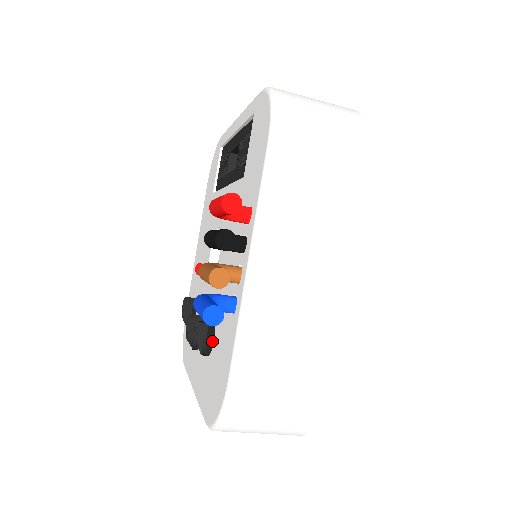
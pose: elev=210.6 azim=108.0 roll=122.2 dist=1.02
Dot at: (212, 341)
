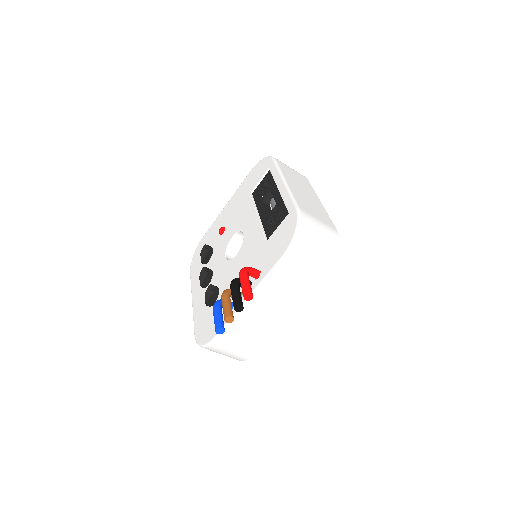
Dot at: (213, 302)
